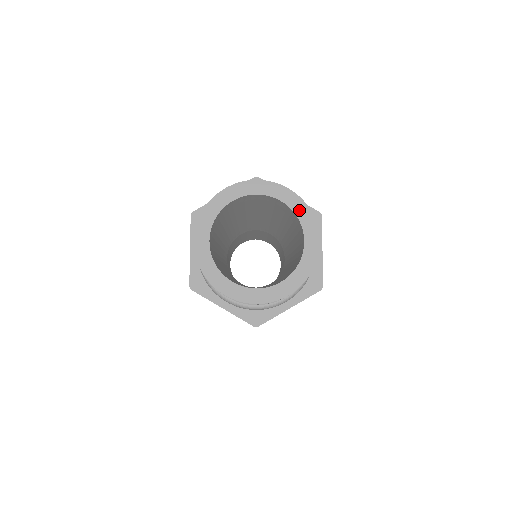
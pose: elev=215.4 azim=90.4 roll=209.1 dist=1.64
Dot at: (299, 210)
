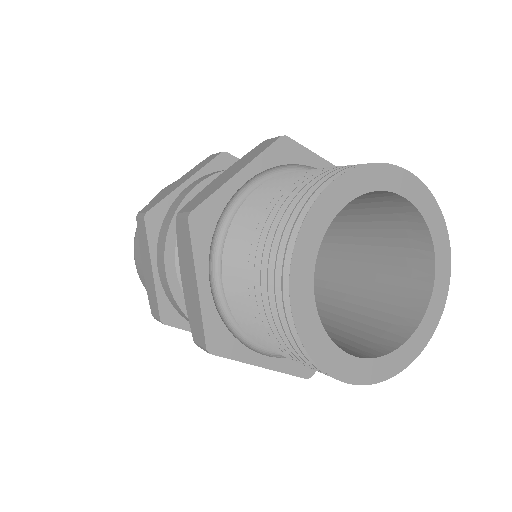
Dot at: (427, 210)
